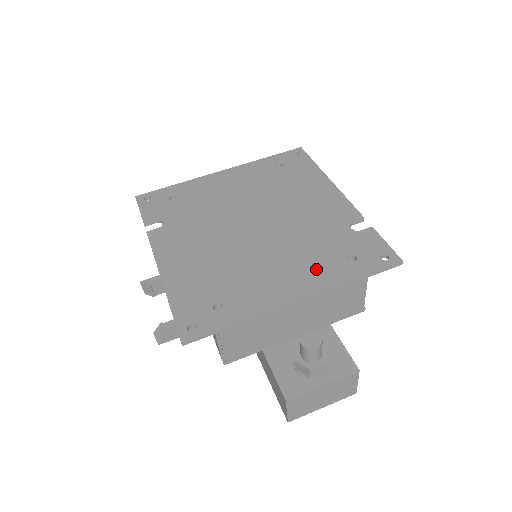
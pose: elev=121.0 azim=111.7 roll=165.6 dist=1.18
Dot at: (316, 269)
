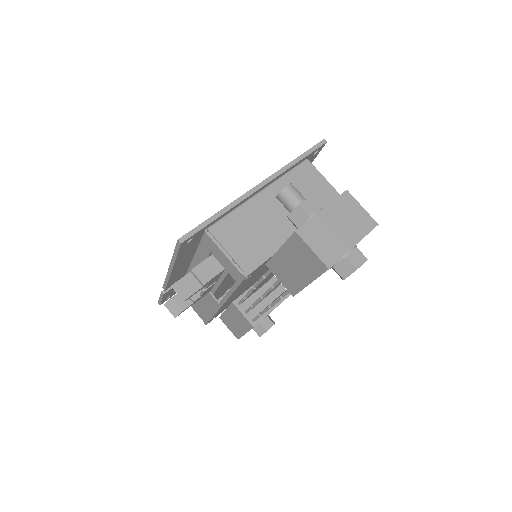
Dot at: occluded
